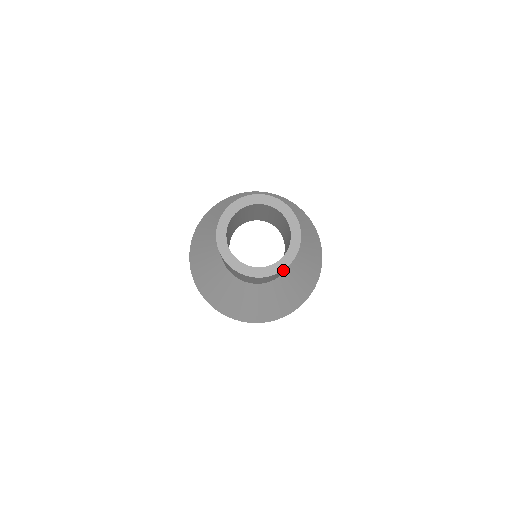
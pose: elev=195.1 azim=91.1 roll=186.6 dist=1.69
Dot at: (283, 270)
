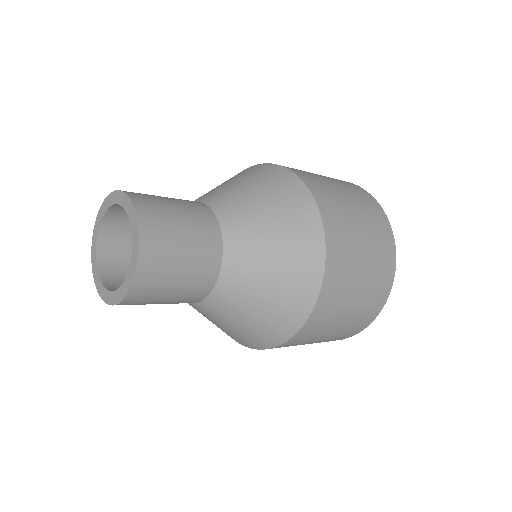
Dot at: (142, 290)
